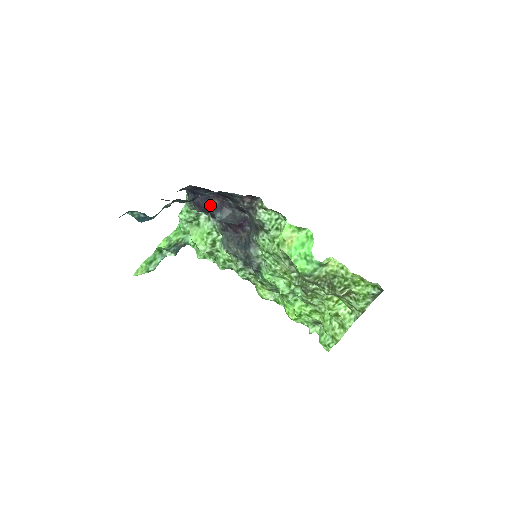
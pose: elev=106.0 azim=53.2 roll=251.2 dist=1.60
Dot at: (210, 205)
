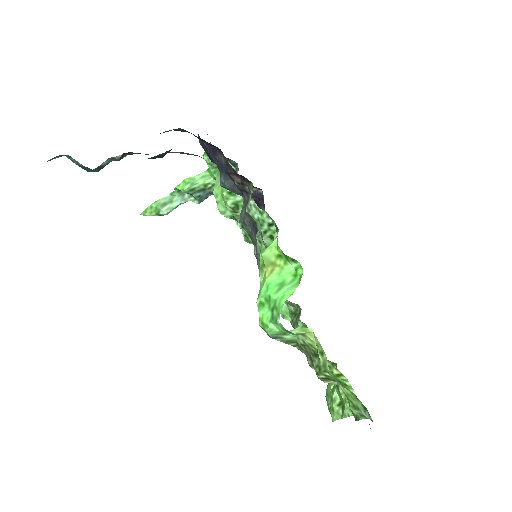
Dot at: (217, 160)
